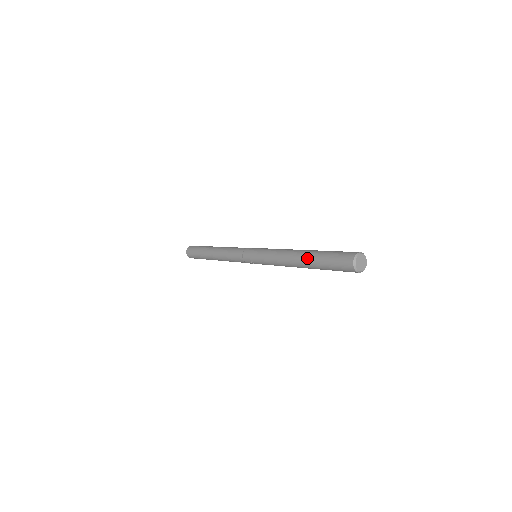
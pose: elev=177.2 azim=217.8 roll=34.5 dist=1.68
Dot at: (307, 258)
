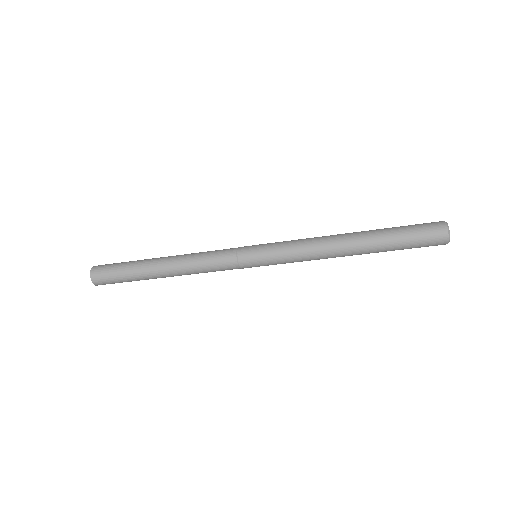
Dot at: (369, 230)
